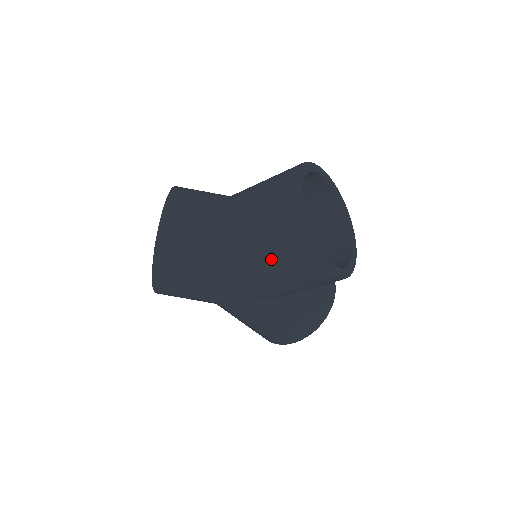
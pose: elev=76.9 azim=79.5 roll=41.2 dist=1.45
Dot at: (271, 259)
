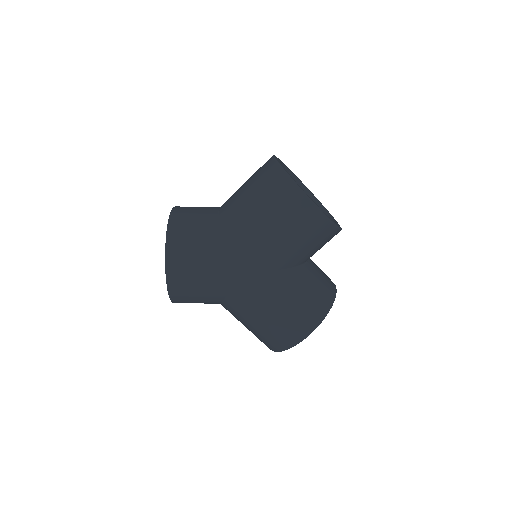
Dot at: (266, 209)
